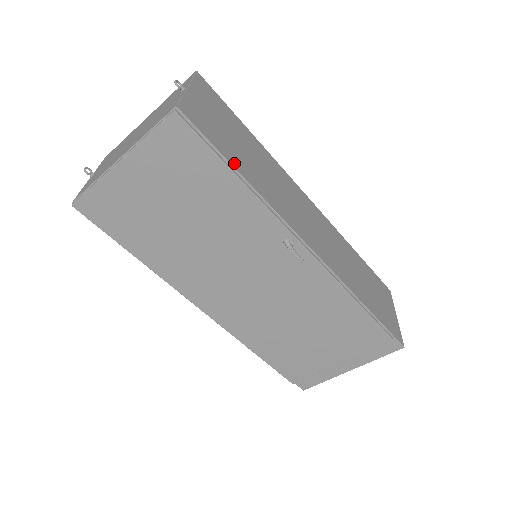
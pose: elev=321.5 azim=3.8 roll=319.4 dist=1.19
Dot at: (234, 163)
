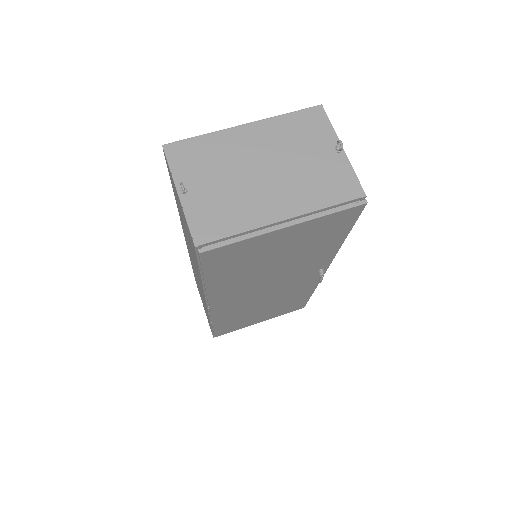
Dot at: occluded
